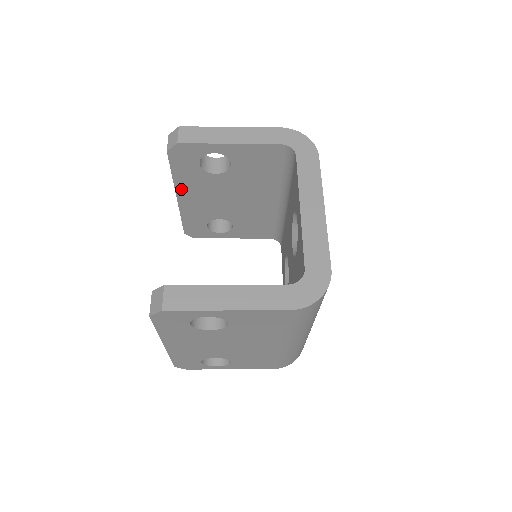
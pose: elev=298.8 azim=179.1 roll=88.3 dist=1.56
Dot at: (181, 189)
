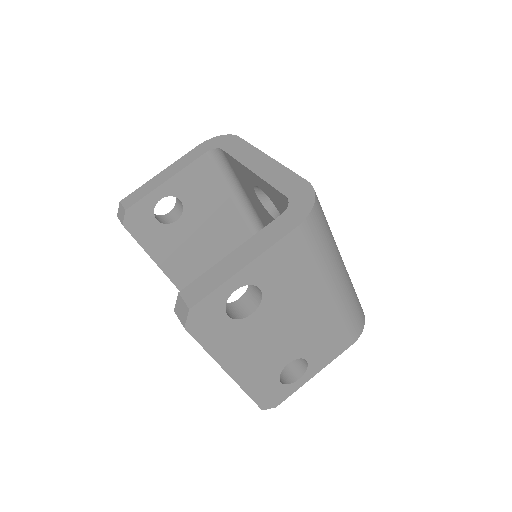
Dot at: (159, 258)
